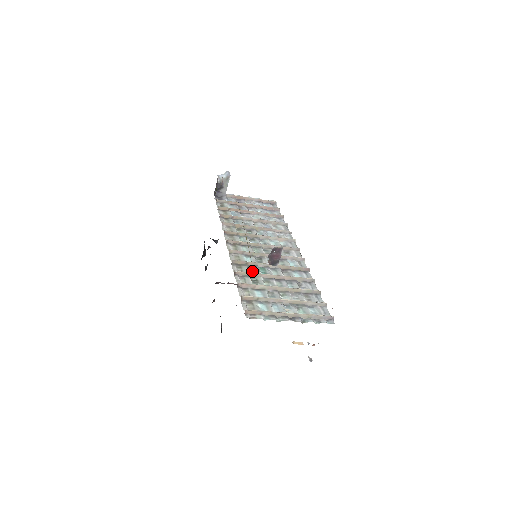
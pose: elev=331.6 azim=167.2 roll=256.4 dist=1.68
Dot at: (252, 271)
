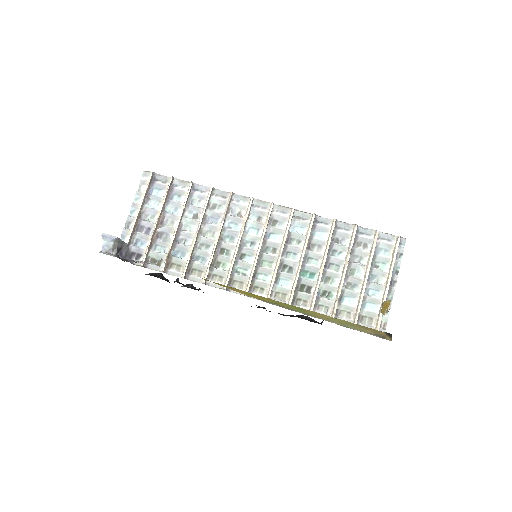
Dot at: (307, 289)
